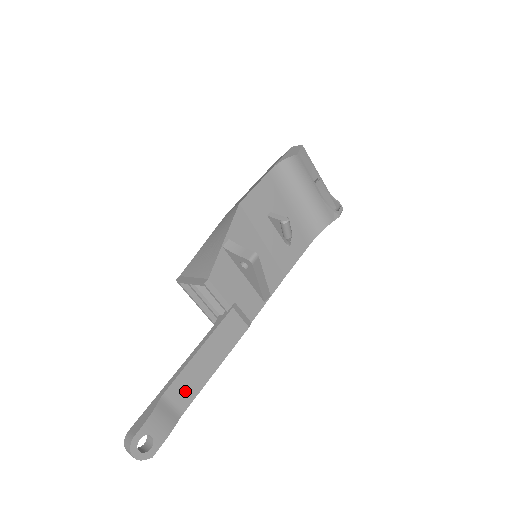
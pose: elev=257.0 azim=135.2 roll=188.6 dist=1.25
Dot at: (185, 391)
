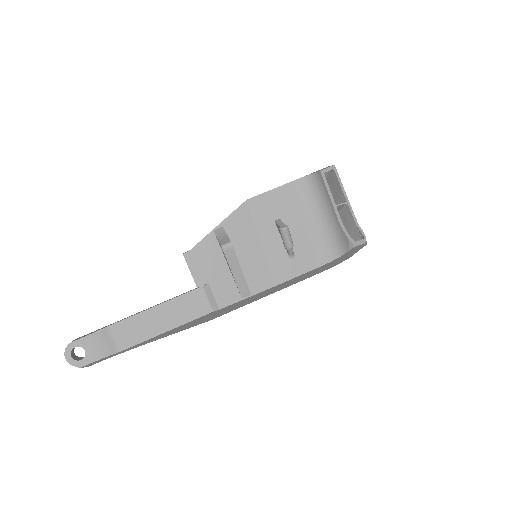
Dot at: (131, 333)
